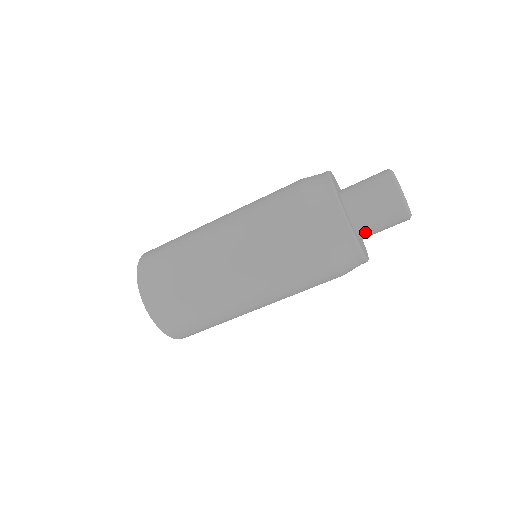
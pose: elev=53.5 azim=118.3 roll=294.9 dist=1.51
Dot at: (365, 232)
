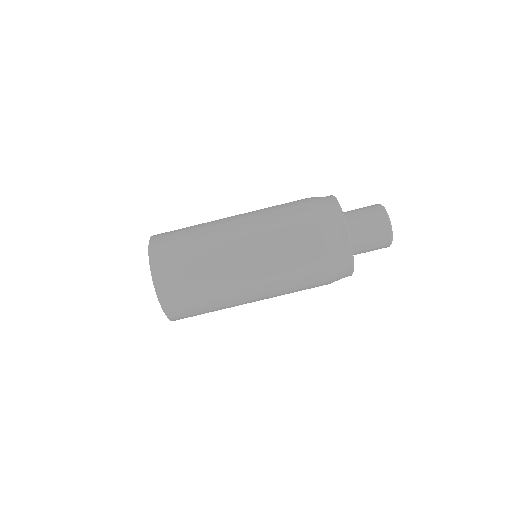
Dot at: (354, 254)
